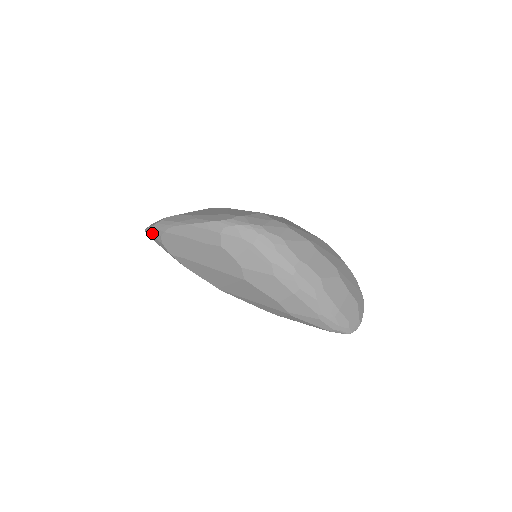
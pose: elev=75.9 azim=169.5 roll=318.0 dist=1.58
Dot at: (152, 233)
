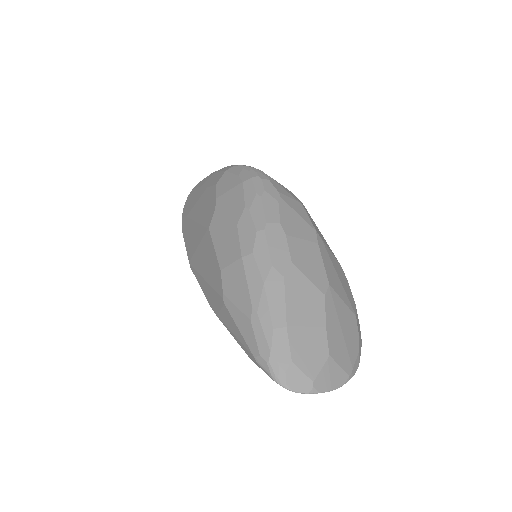
Dot at: occluded
